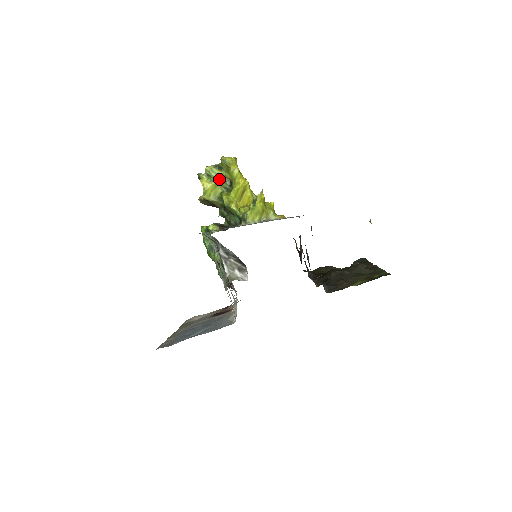
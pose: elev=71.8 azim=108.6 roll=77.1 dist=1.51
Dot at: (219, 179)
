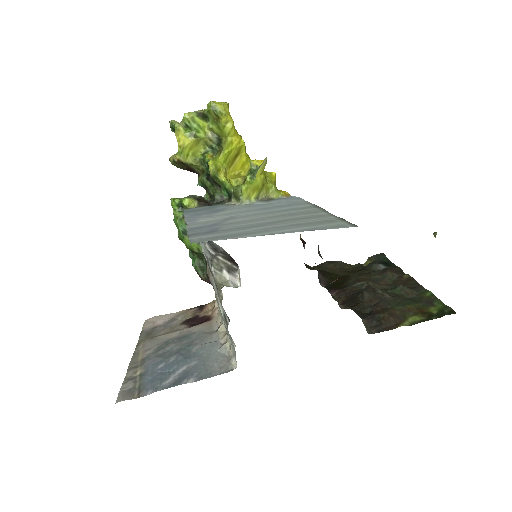
Dot at: (202, 133)
